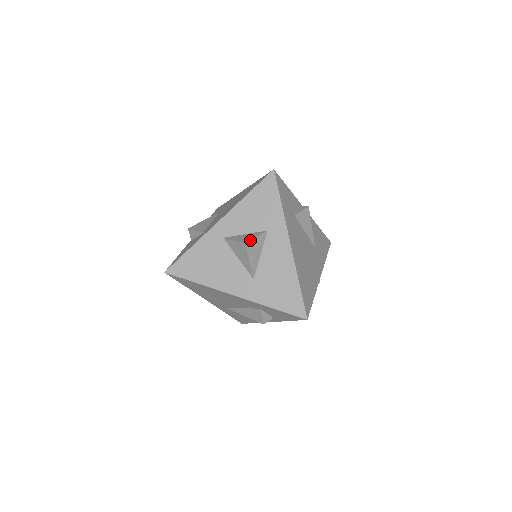
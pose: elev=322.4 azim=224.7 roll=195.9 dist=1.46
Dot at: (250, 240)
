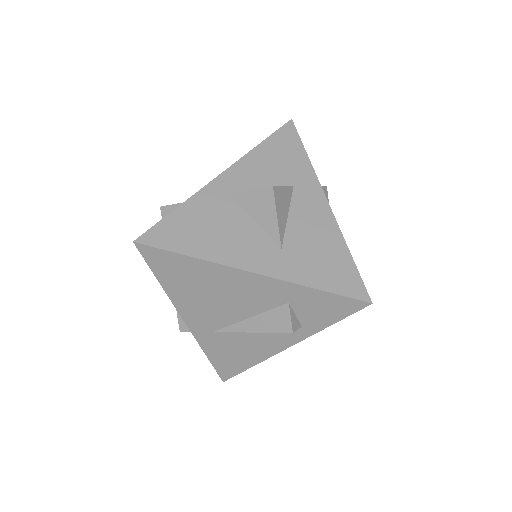
Dot at: occluded
